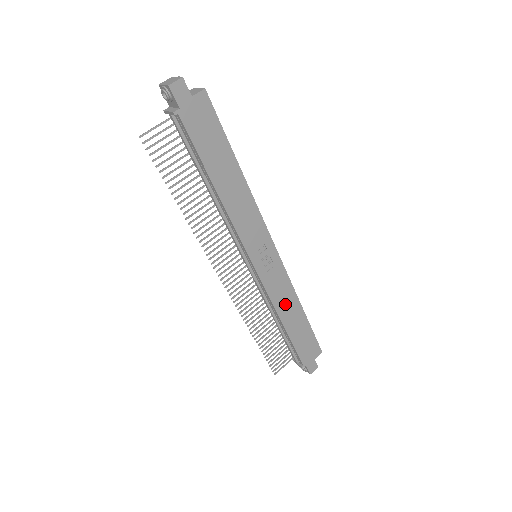
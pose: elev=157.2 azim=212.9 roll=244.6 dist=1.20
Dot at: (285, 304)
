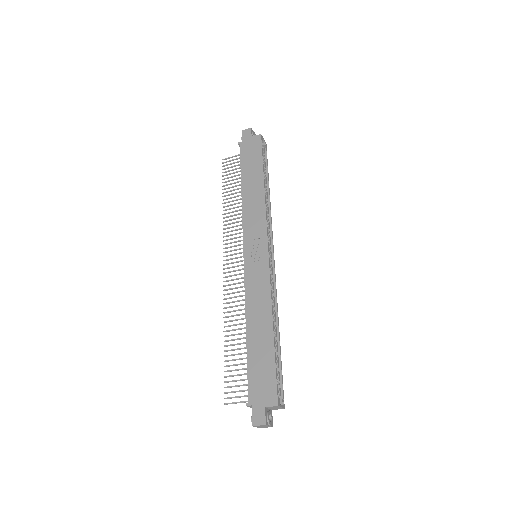
Dot at: (257, 307)
